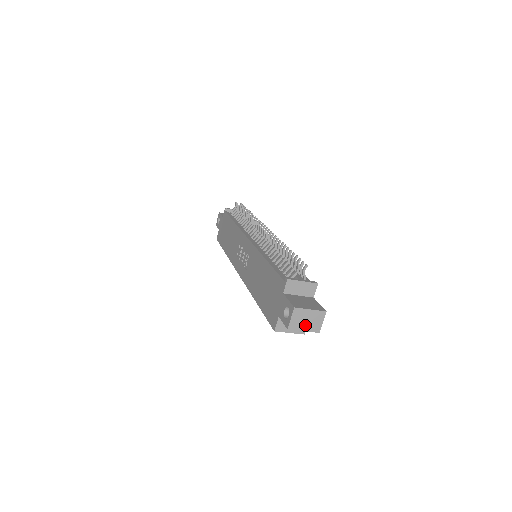
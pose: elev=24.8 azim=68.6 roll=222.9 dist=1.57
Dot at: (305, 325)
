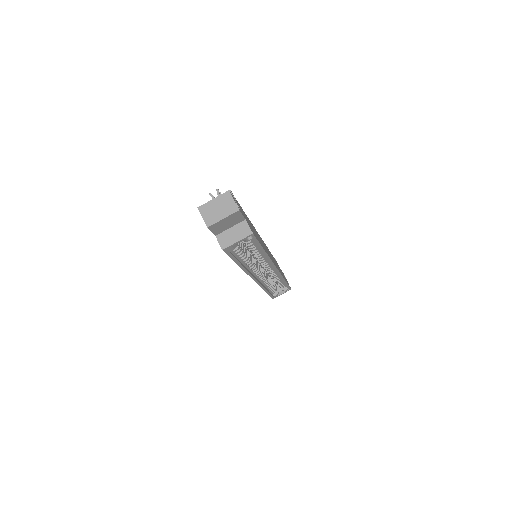
Dot at: (220, 214)
